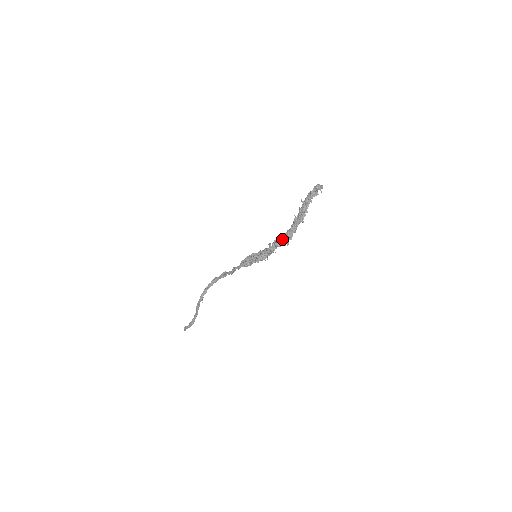
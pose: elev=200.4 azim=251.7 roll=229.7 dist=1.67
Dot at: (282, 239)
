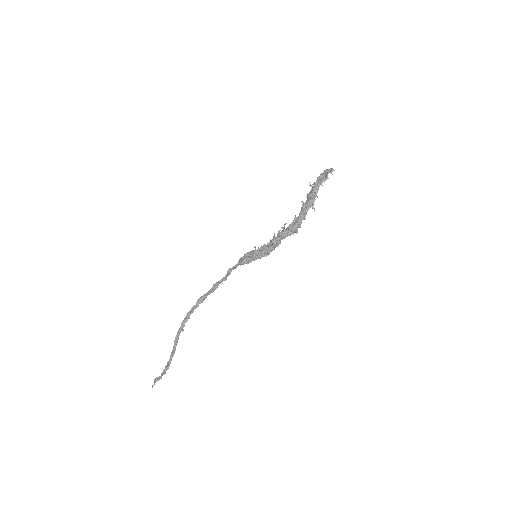
Dot at: (289, 227)
